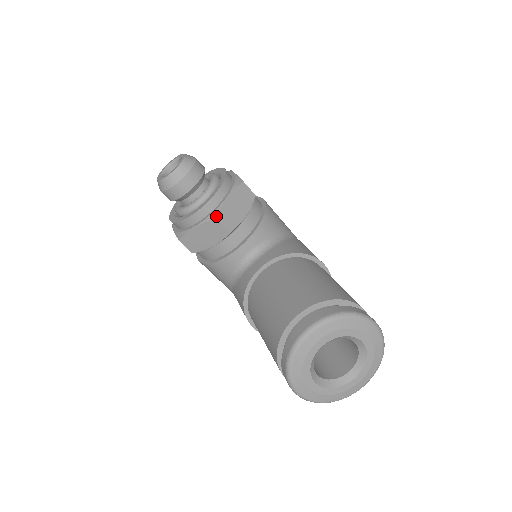
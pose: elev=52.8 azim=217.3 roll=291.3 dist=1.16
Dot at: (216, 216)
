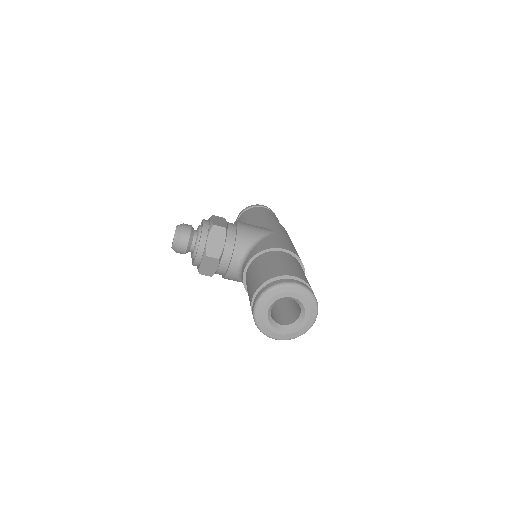
Dot at: (205, 254)
